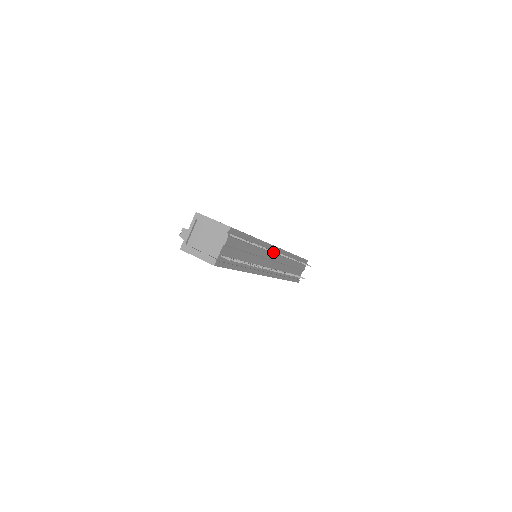
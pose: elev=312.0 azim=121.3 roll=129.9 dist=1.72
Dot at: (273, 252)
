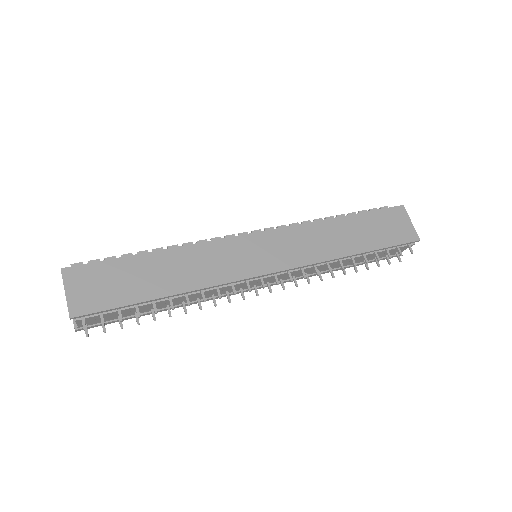
Dot at: occluded
